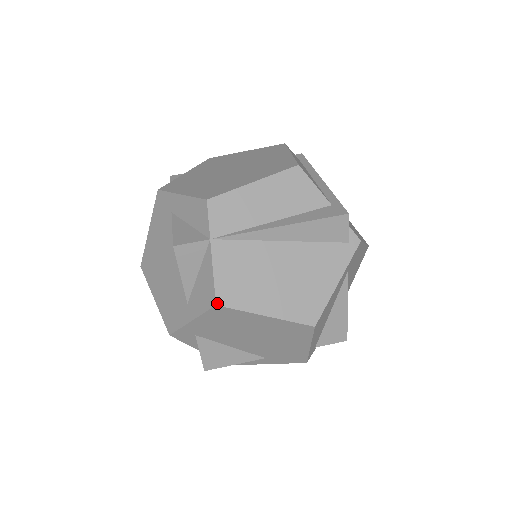
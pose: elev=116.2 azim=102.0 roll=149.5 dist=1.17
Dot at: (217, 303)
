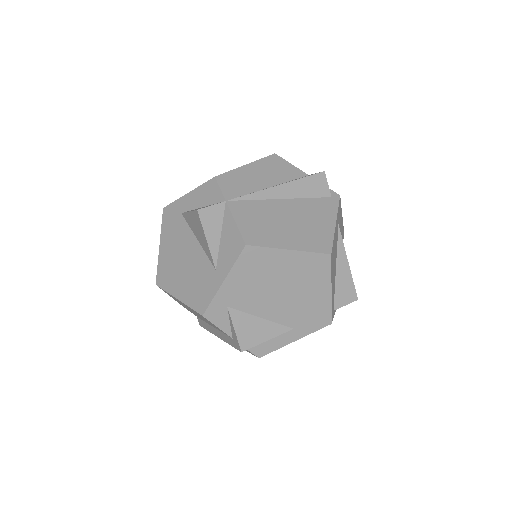
Dot at: (246, 243)
